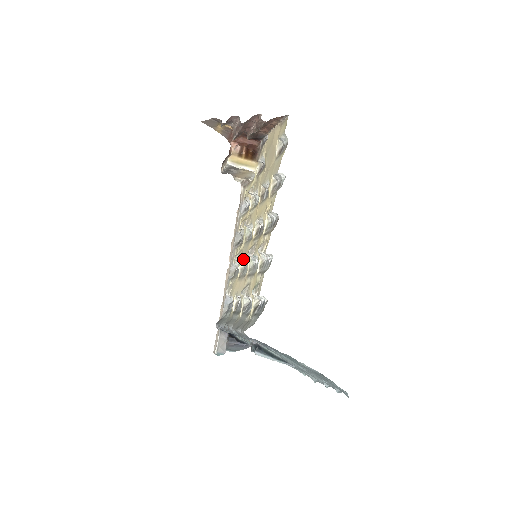
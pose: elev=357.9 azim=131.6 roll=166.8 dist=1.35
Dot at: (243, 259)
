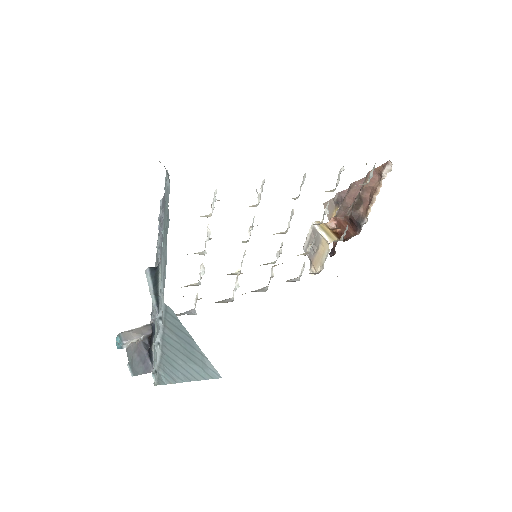
Dot at: occluded
